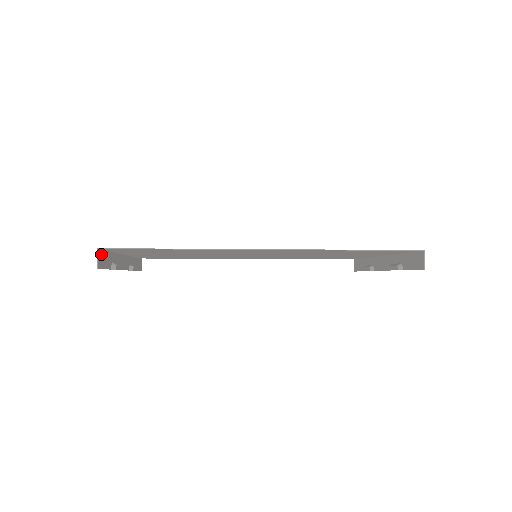
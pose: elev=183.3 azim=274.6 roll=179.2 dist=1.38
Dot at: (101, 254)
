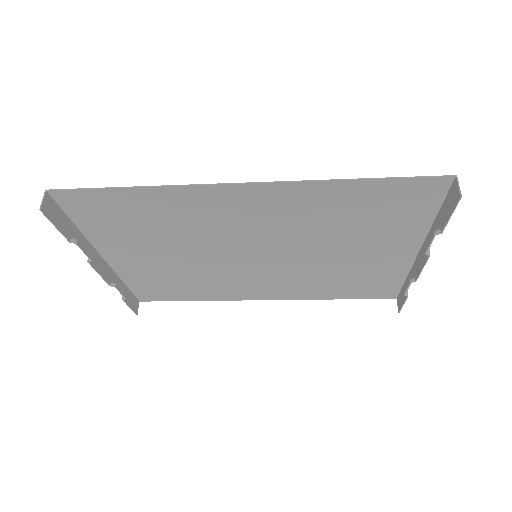
Dot at: (52, 204)
